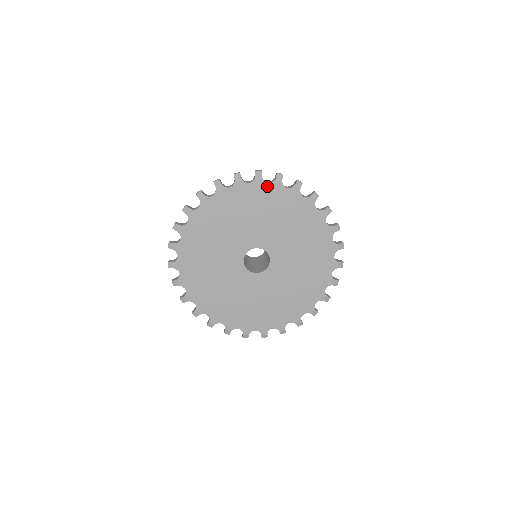
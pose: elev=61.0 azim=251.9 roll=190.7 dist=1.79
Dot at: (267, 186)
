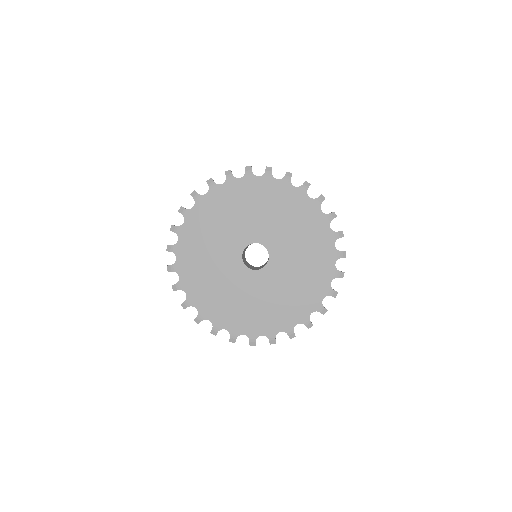
Dot at: (240, 181)
